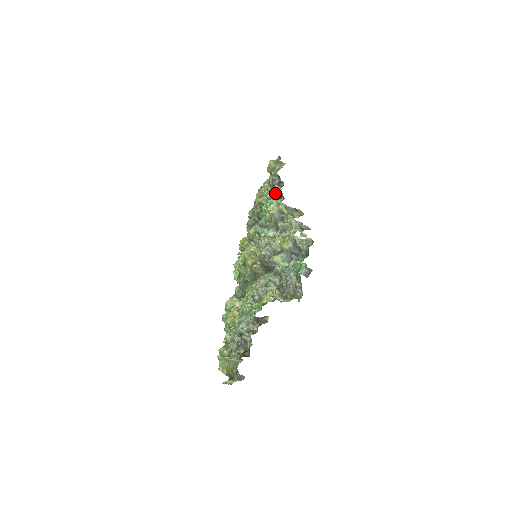
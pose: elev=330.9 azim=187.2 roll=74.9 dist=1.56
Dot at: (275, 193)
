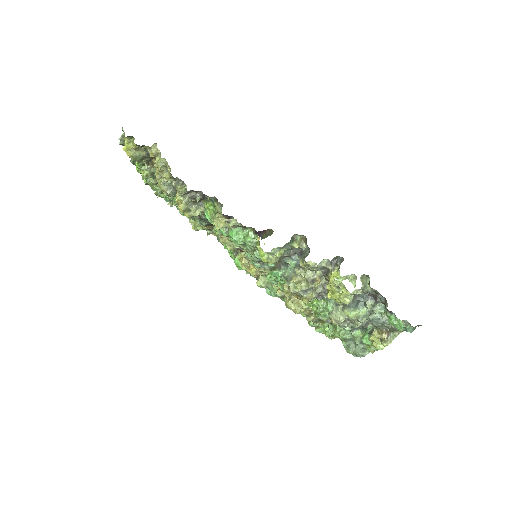
Dot at: (223, 218)
